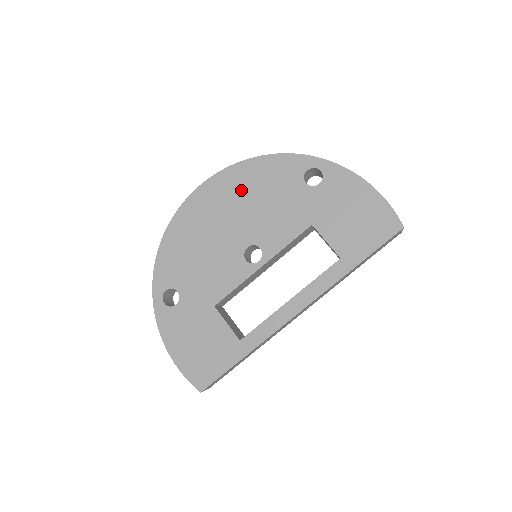
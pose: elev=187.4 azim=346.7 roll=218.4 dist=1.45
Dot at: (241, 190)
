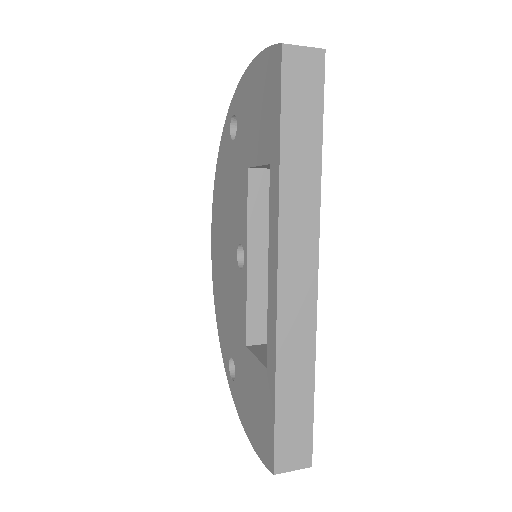
Dot at: (220, 210)
